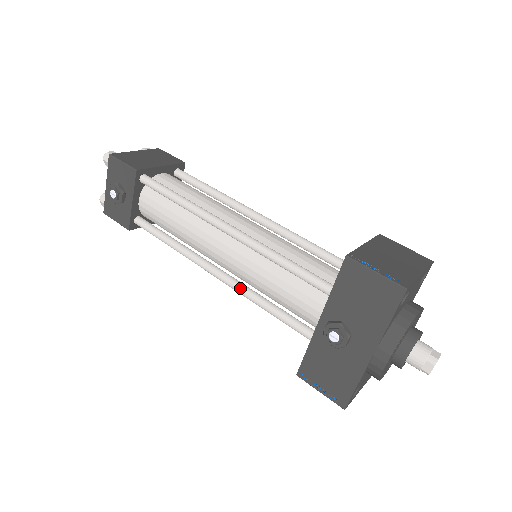
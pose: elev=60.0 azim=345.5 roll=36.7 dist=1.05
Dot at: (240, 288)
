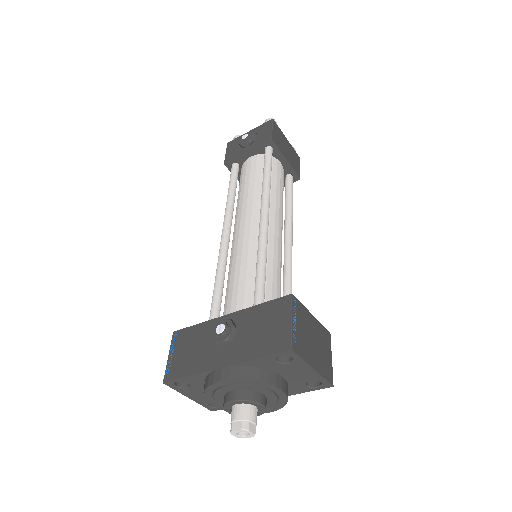
Dot at: (223, 254)
